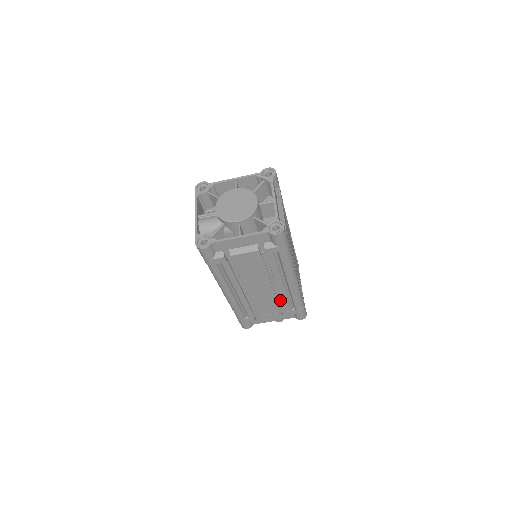
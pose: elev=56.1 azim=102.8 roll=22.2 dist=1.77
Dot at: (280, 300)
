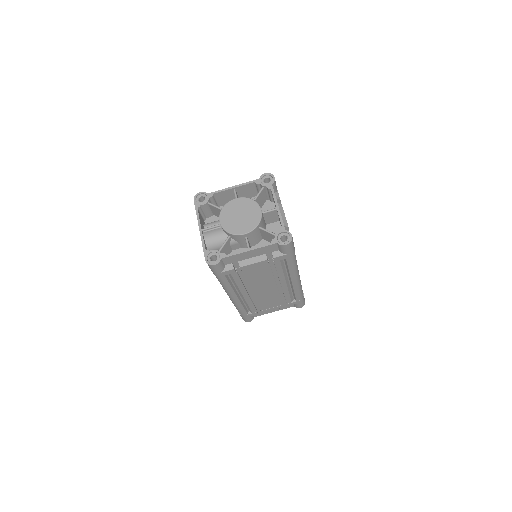
Dot at: (282, 295)
